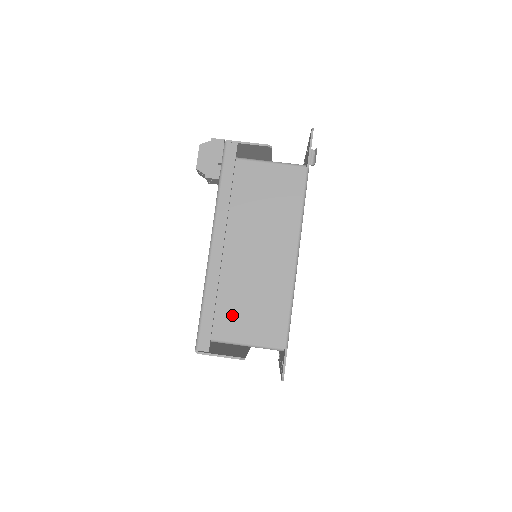
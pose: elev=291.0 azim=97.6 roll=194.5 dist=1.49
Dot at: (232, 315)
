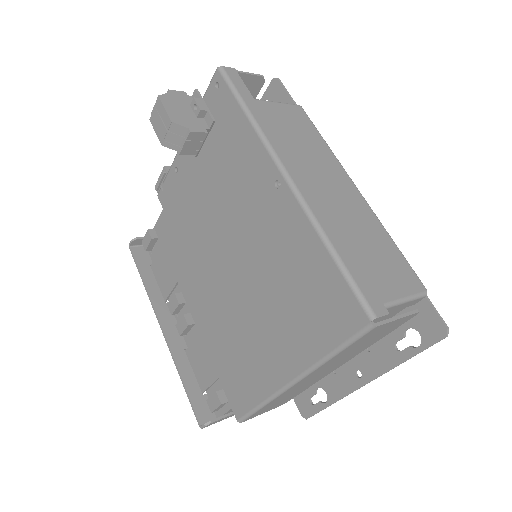
Dot at: occluded
